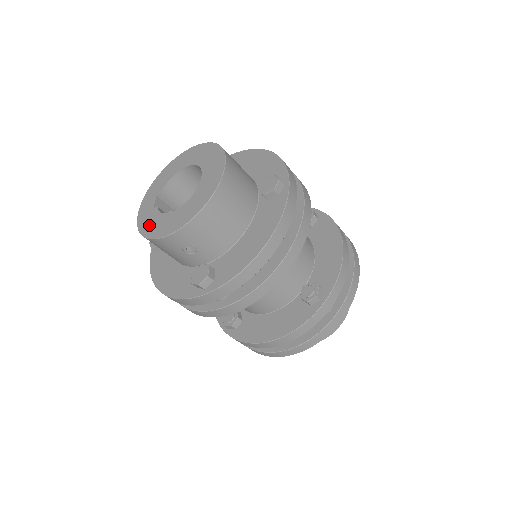
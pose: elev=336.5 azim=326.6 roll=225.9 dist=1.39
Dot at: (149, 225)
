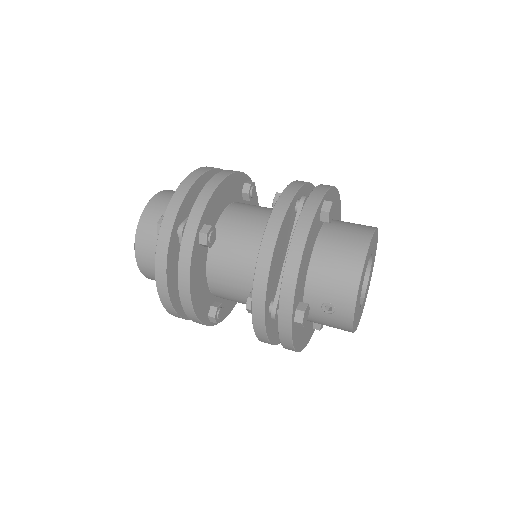
Dot at: occluded
